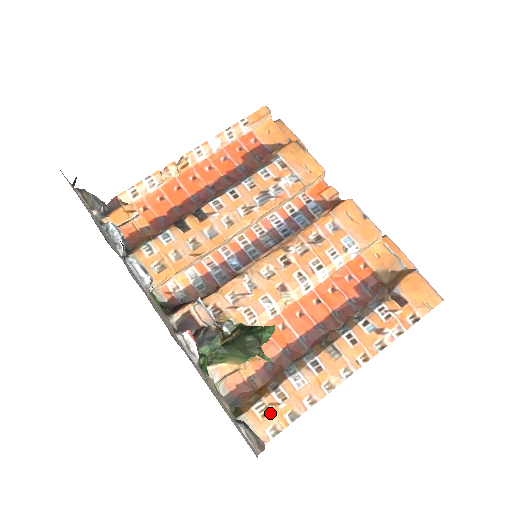
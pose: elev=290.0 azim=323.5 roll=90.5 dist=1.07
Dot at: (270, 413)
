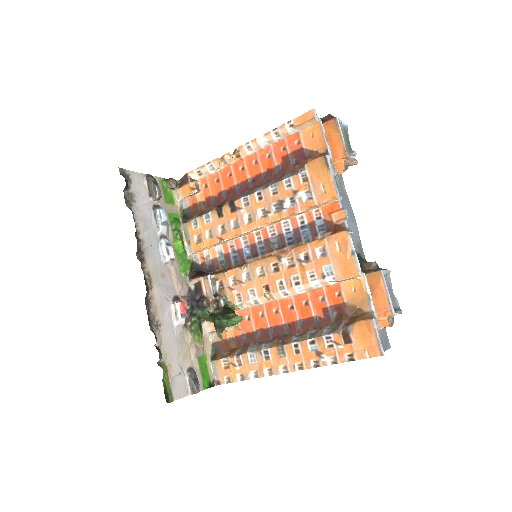
Dot at: (229, 368)
